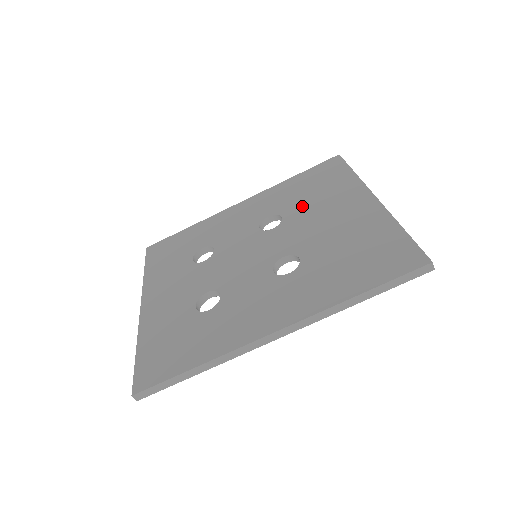
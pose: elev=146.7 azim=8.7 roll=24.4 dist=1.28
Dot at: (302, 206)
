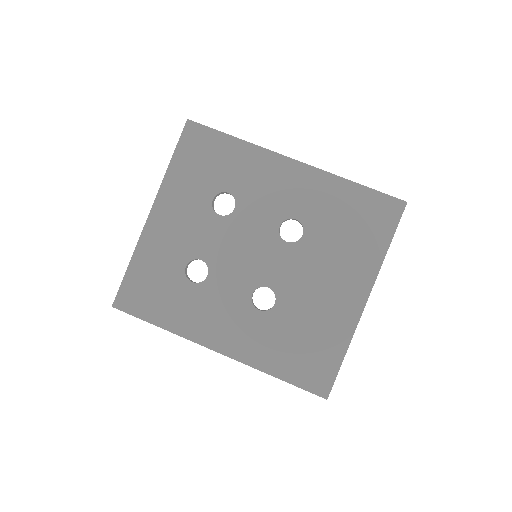
Dot at: (324, 242)
